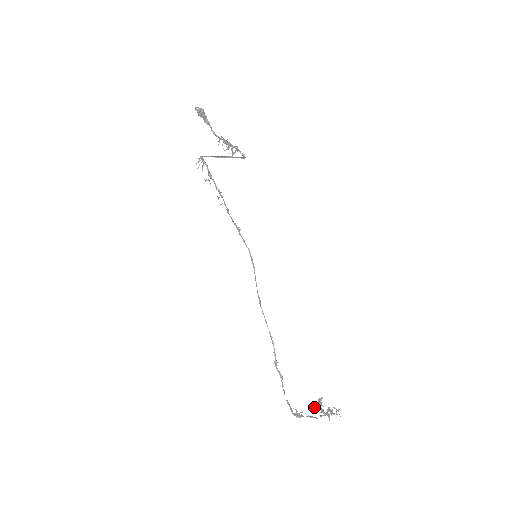
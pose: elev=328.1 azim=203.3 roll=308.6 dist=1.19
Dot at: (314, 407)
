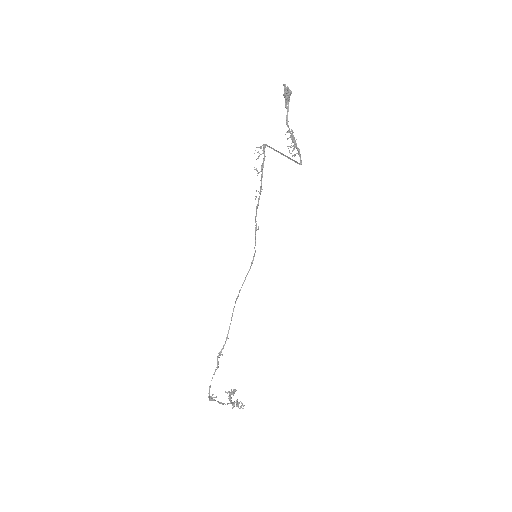
Dot at: (225, 391)
